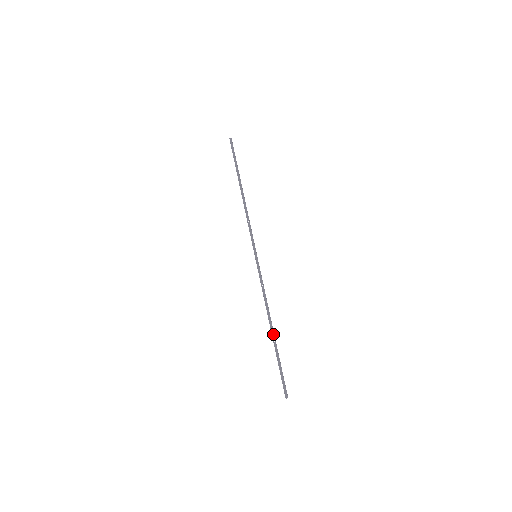
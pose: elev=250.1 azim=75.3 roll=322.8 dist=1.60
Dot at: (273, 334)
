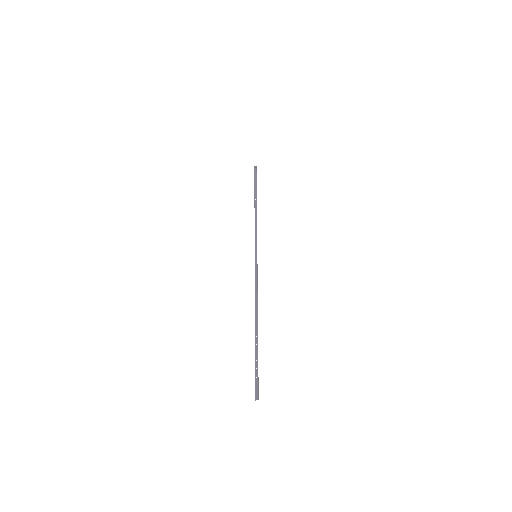
Dot at: (256, 329)
